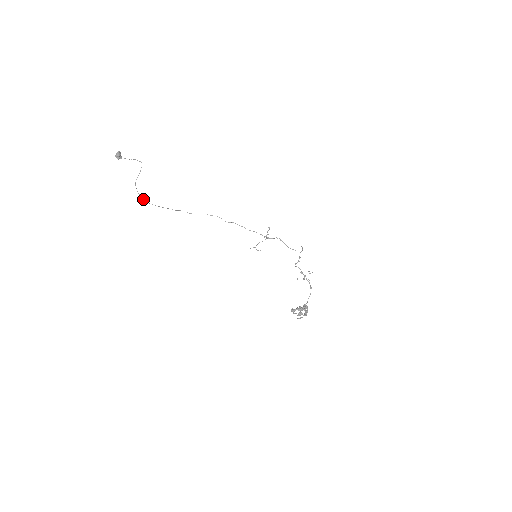
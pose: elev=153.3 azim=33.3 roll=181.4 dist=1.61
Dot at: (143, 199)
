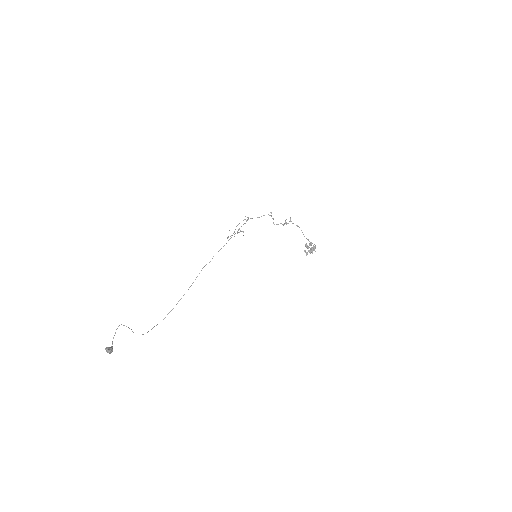
Dot at: occluded
